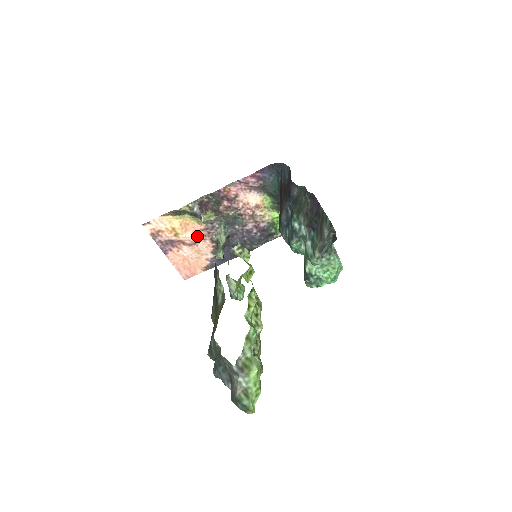
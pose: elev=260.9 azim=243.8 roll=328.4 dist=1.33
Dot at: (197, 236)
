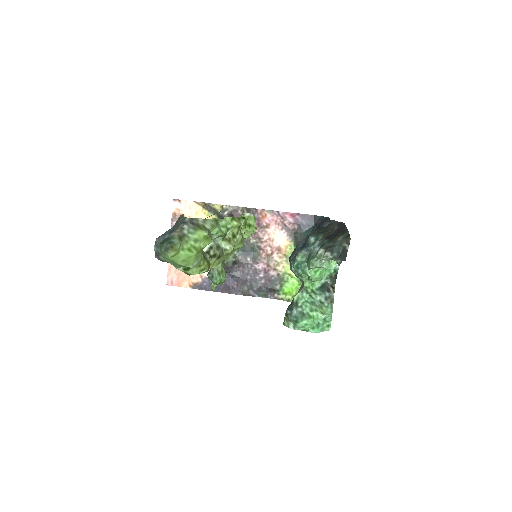
Dot at: occluded
